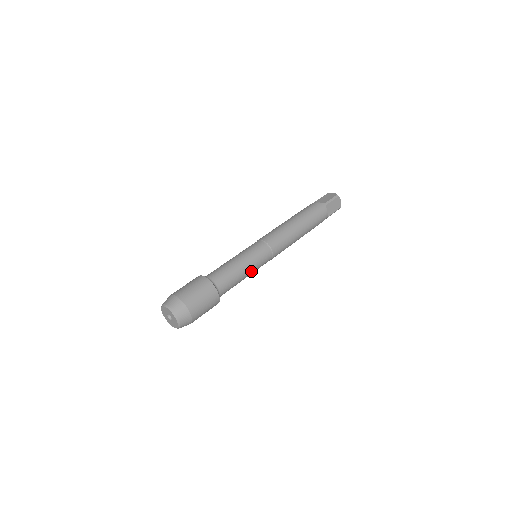
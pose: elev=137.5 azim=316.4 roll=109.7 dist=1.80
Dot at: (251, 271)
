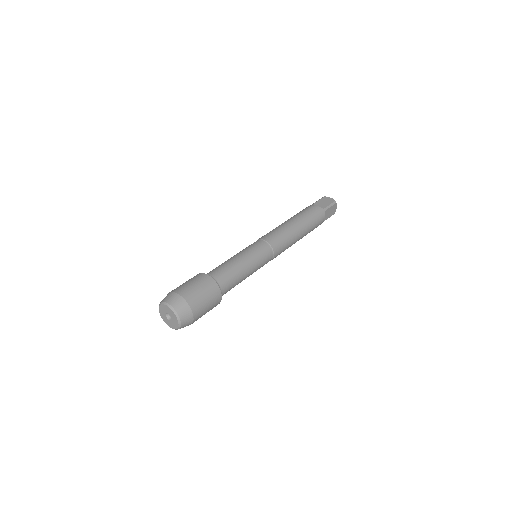
Dot at: (252, 273)
